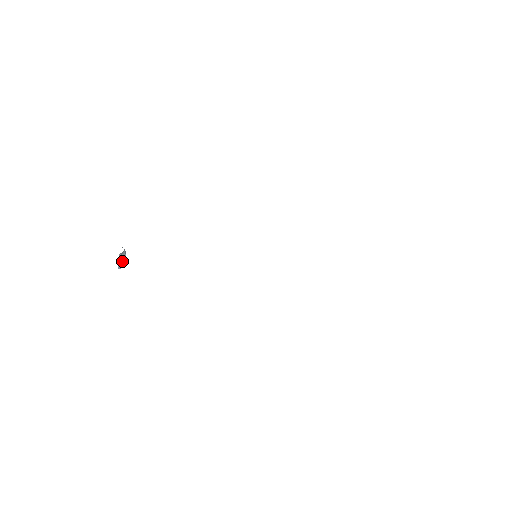
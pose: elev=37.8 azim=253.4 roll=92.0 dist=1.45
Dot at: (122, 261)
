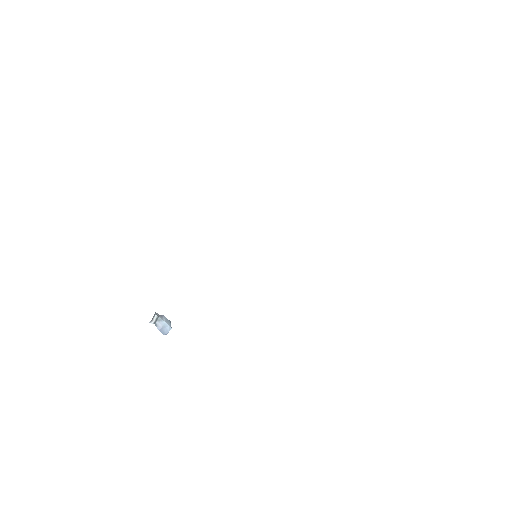
Dot at: (162, 327)
